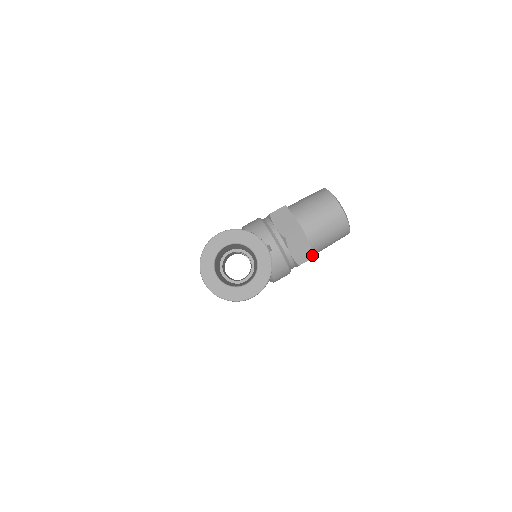
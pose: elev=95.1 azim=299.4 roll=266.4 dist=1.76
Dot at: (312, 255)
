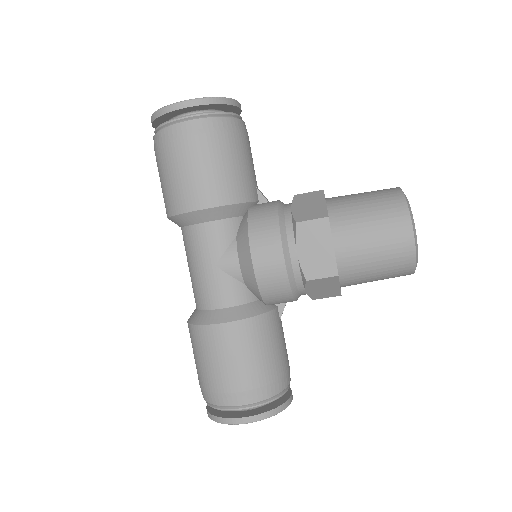
Dot at: occluded
